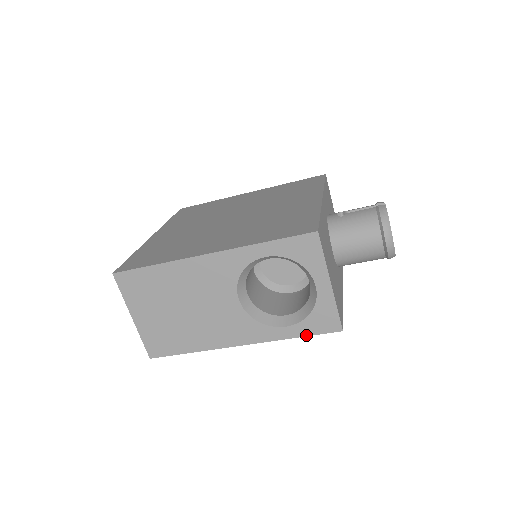
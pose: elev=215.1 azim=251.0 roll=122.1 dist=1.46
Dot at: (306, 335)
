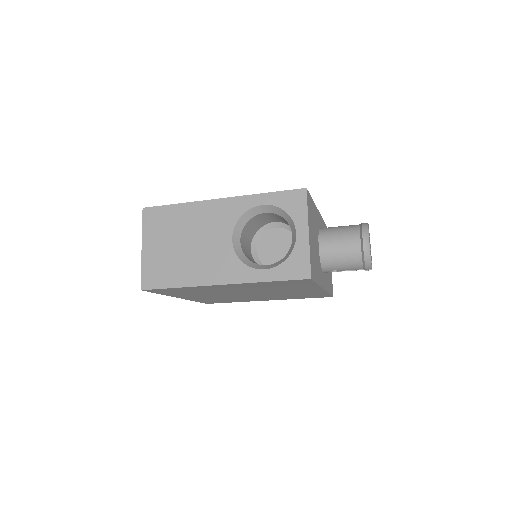
Dot at: (279, 280)
